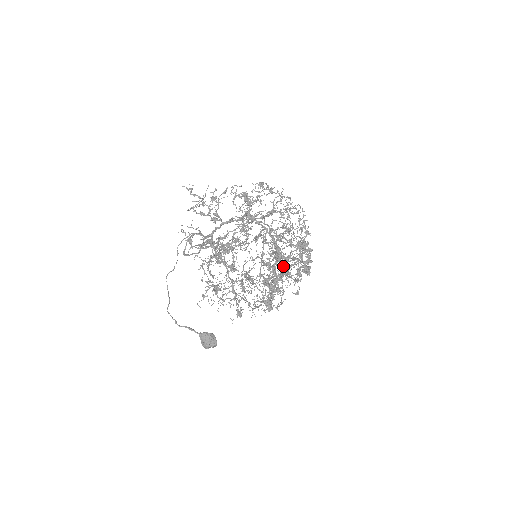
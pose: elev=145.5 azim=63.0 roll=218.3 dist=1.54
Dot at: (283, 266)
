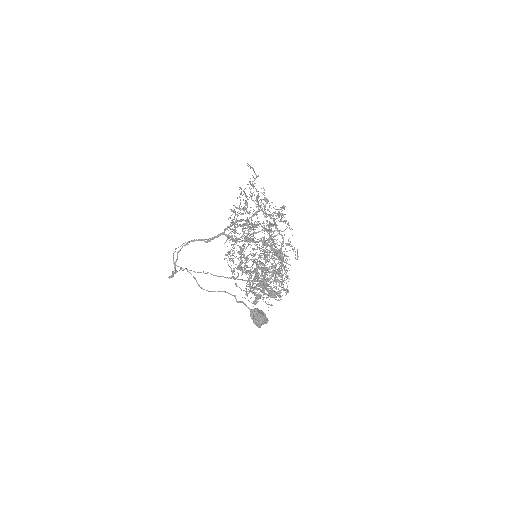
Dot at: occluded
